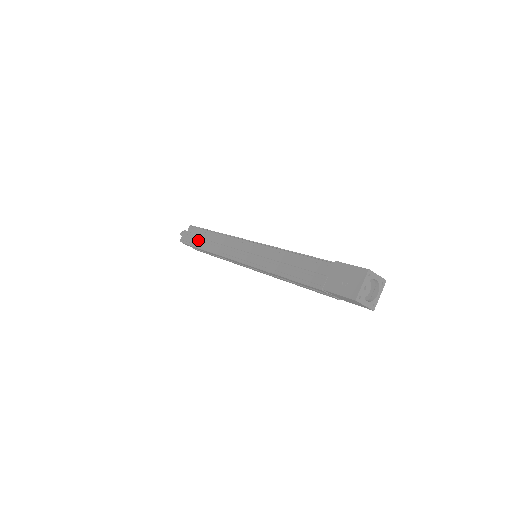
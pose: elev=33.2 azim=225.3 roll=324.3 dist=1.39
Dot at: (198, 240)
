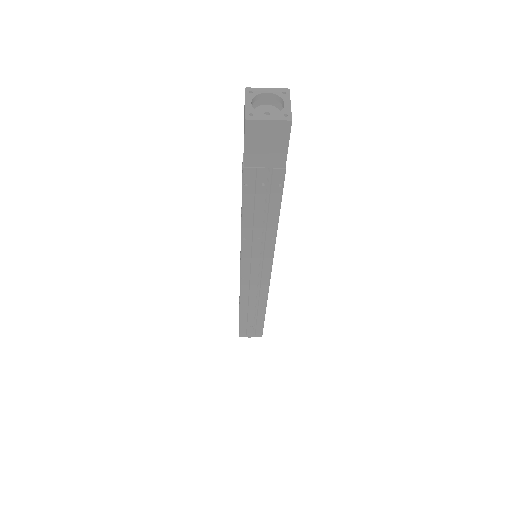
Dot at: occluded
